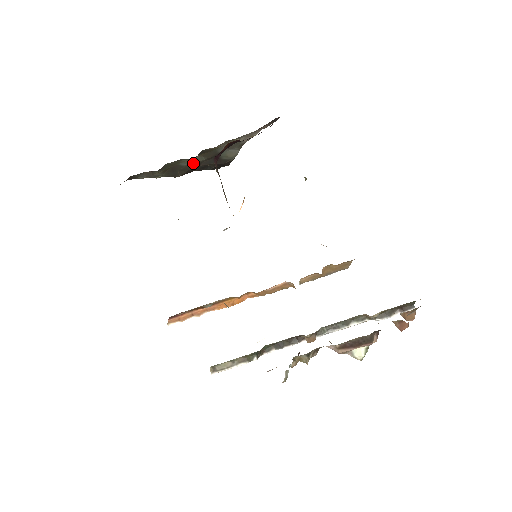
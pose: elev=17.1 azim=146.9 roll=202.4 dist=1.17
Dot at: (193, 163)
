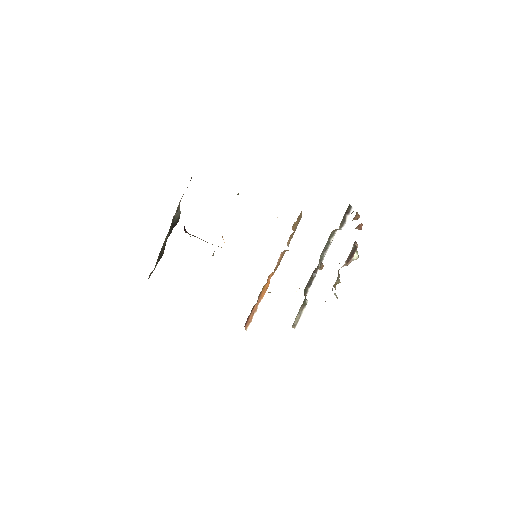
Dot at: (166, 241)
